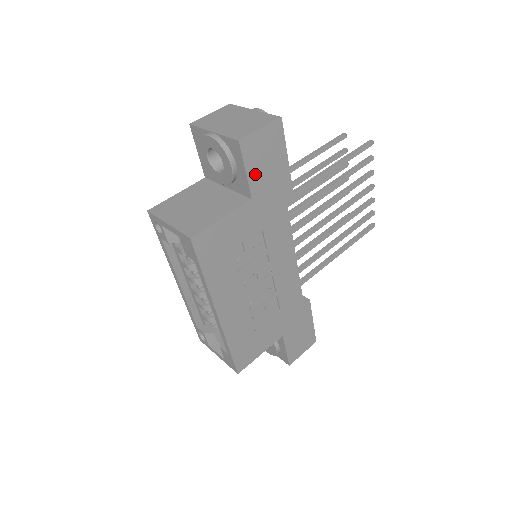
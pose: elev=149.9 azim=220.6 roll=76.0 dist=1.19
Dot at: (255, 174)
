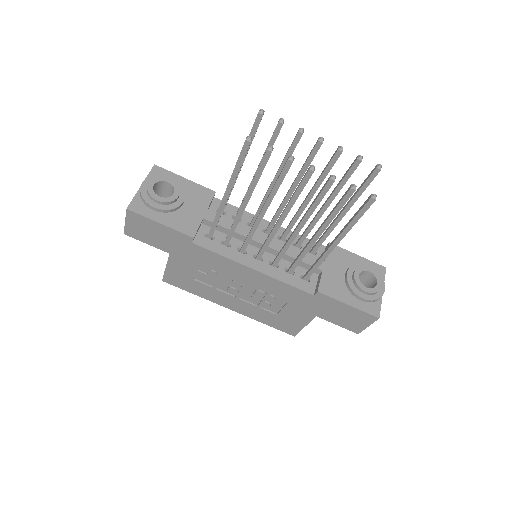
Dot at: (154, 242)
